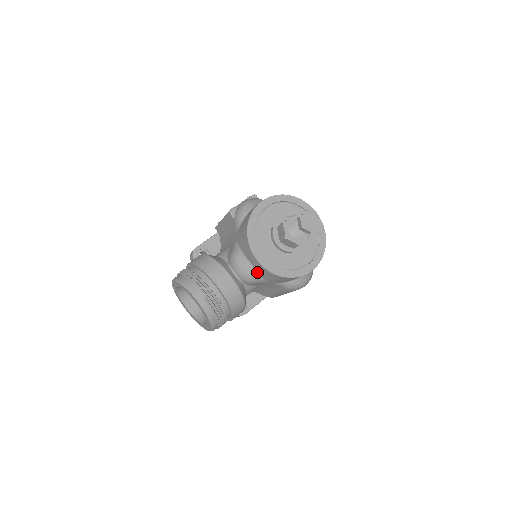
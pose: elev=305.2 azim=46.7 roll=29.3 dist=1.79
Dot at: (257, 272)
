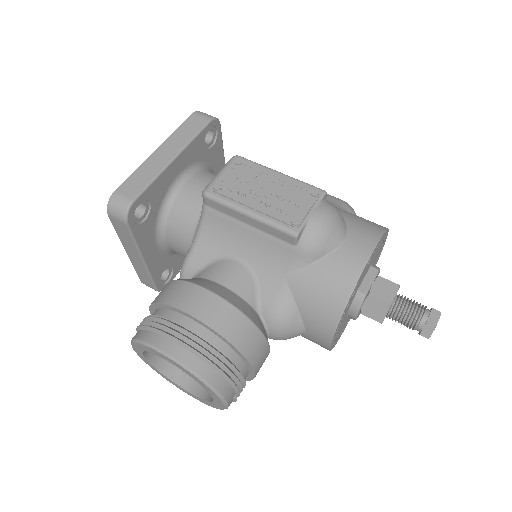
Dot at: occluded
